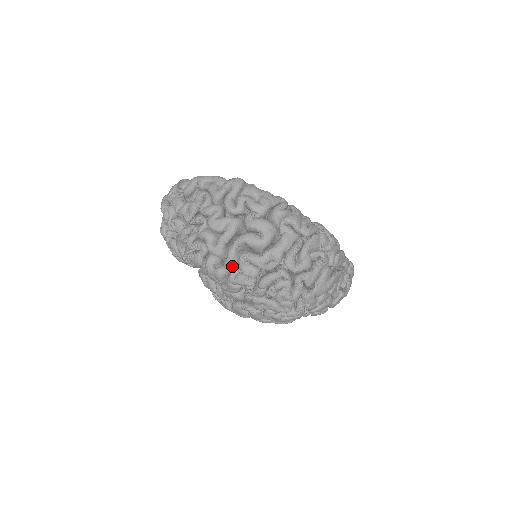
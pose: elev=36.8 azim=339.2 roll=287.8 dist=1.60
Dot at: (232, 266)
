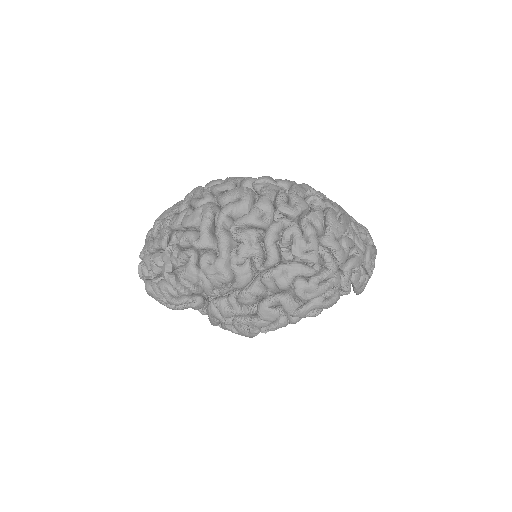
Dot at: (227, 246)
